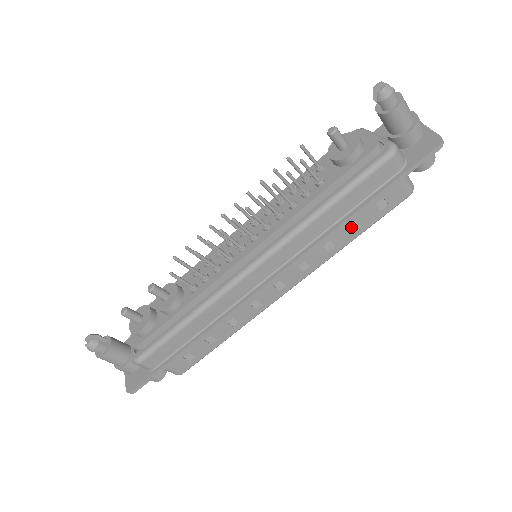
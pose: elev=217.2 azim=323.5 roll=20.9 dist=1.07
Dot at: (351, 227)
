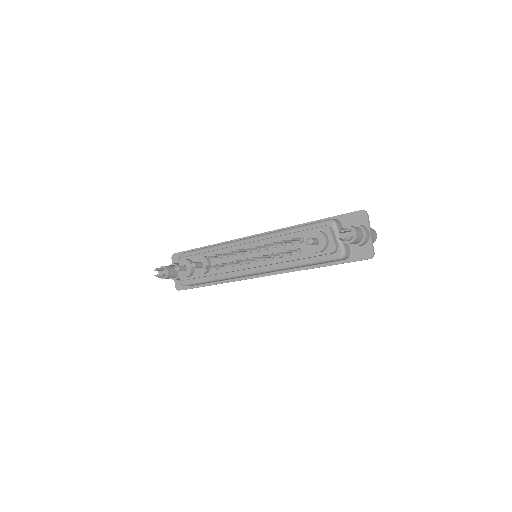
Dot at: occluded
